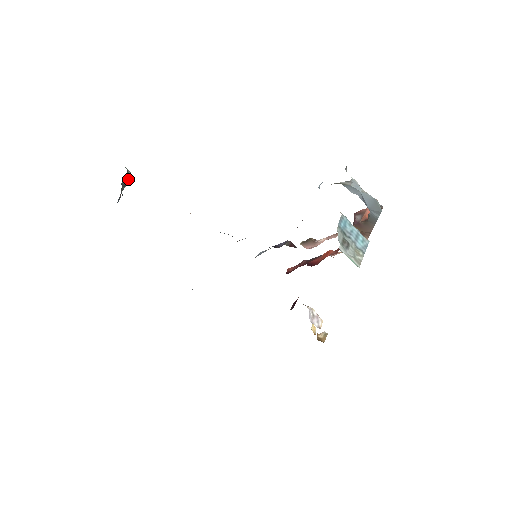
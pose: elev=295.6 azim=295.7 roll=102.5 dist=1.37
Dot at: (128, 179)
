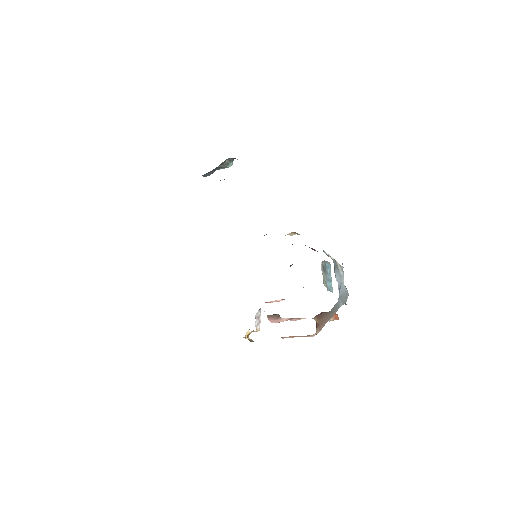
Dot at: (230, 163)
